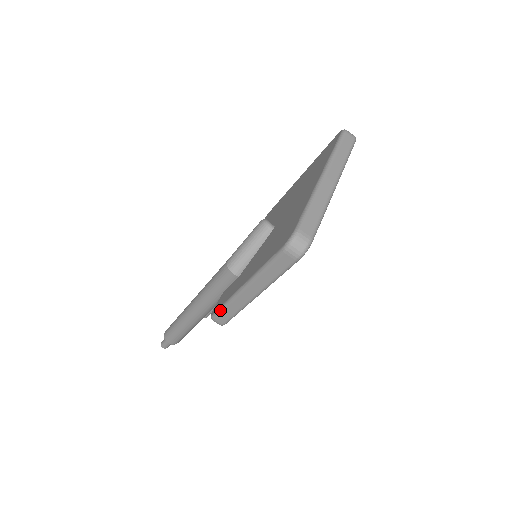
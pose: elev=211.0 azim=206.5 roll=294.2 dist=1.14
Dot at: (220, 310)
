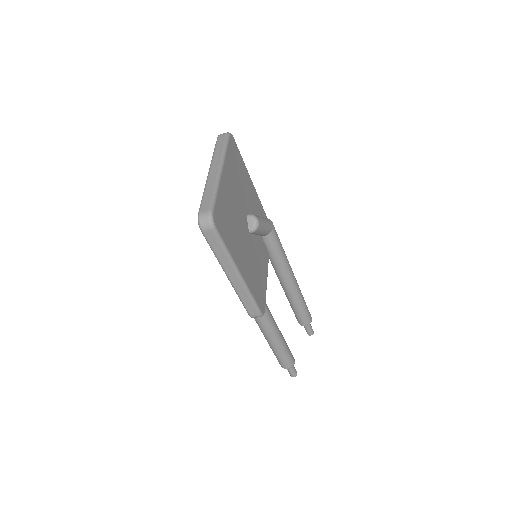
Dot at: (244, 306)
